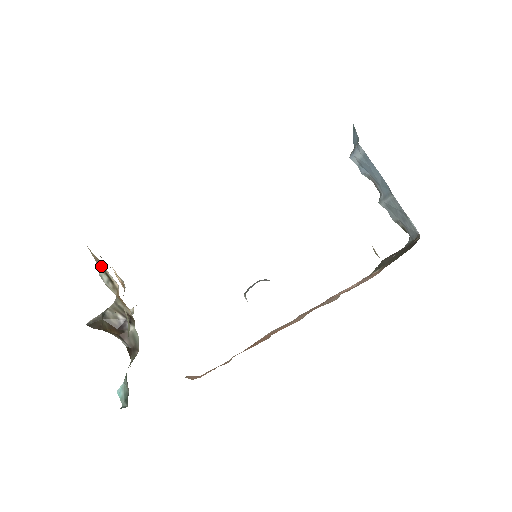
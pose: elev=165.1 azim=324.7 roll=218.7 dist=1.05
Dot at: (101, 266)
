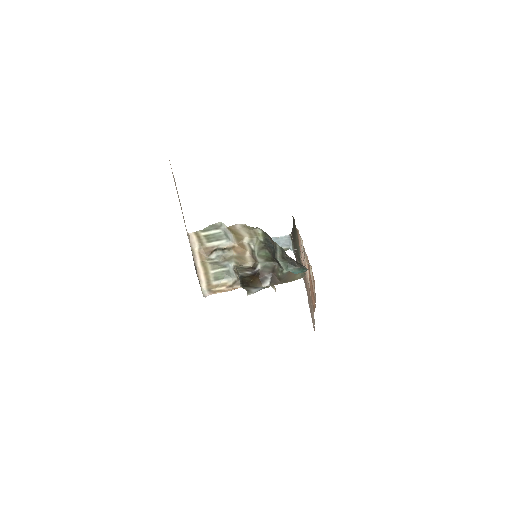
Dot at: (212, 253)
